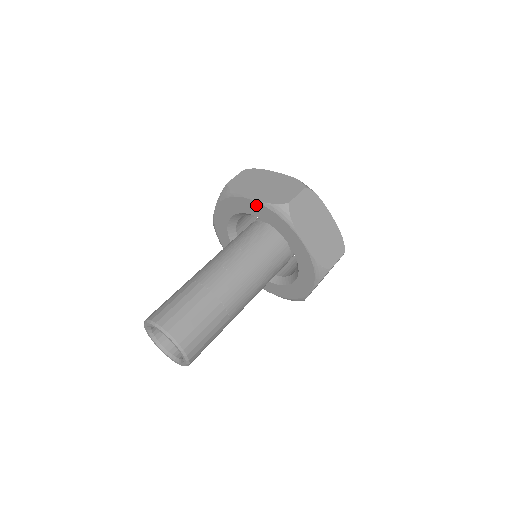
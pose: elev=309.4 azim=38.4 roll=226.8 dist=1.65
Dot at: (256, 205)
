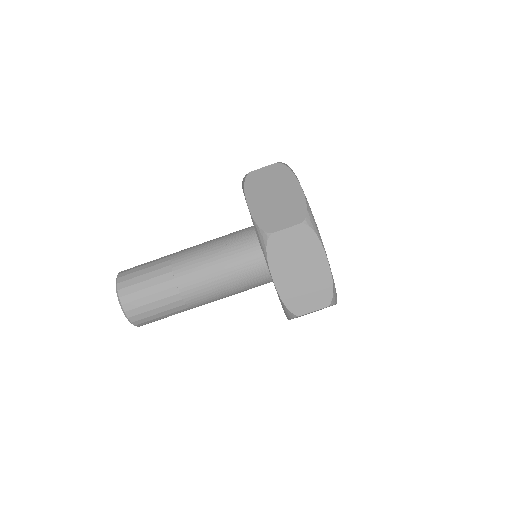
Dot at: occluded
